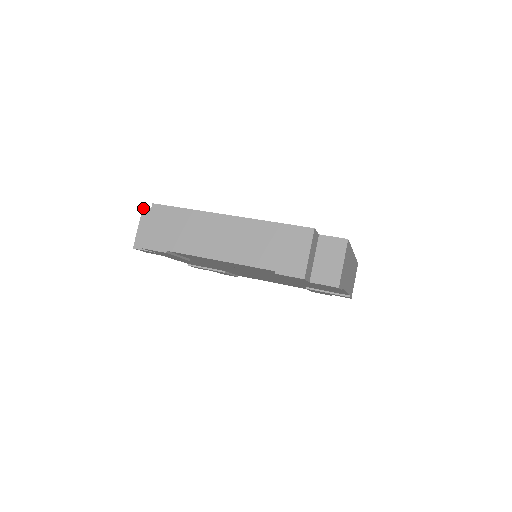
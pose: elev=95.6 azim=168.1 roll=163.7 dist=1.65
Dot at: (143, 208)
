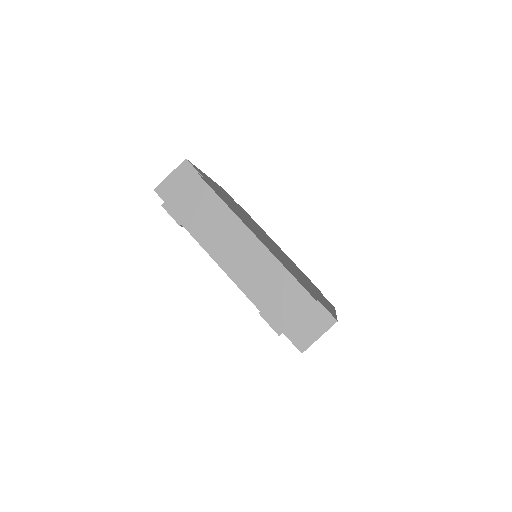
Dot at: (185, 160)
